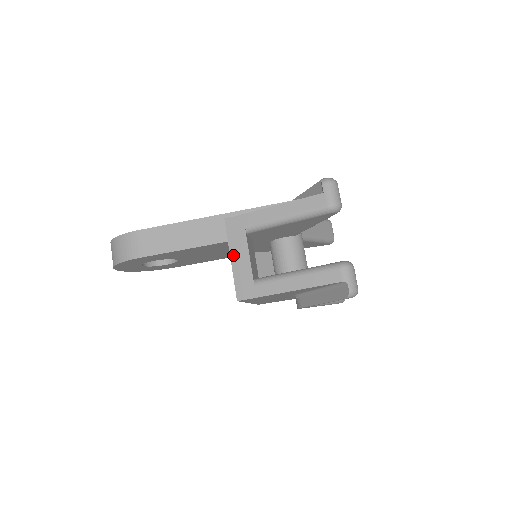
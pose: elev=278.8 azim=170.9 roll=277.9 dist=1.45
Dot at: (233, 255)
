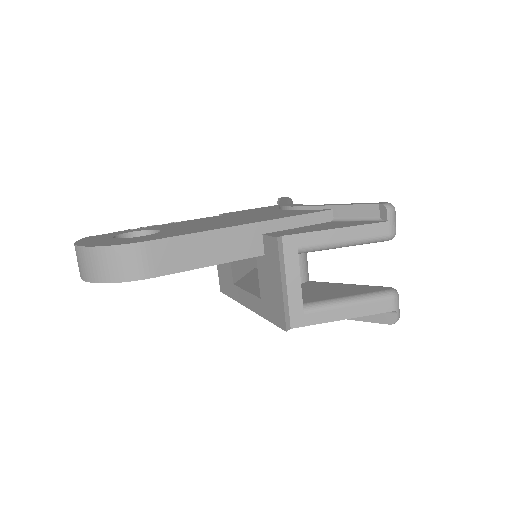
Dot at: (283, 281)
